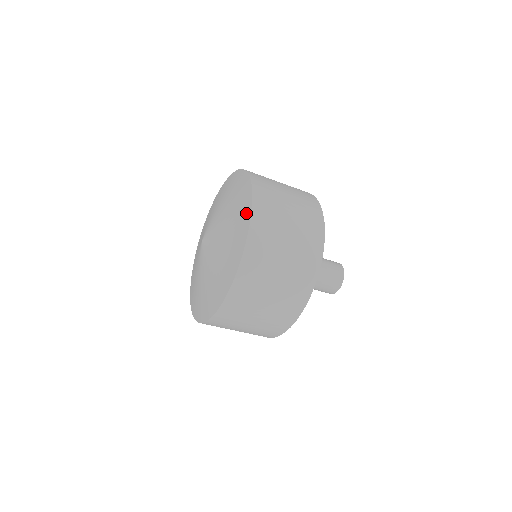
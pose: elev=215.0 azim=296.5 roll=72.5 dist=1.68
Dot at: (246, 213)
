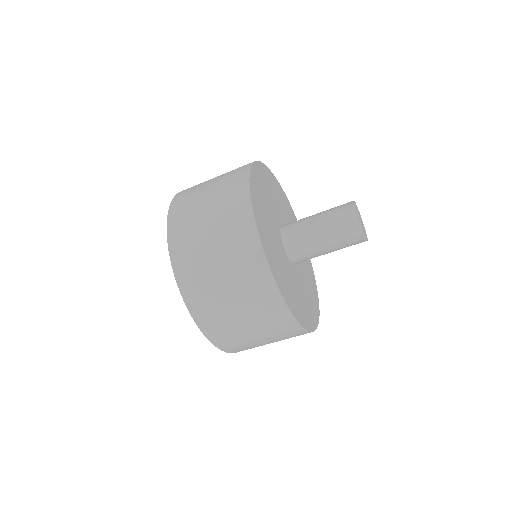
Dot at: occluded
